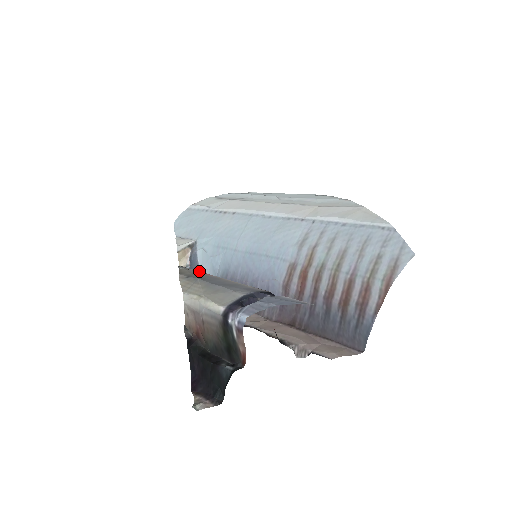
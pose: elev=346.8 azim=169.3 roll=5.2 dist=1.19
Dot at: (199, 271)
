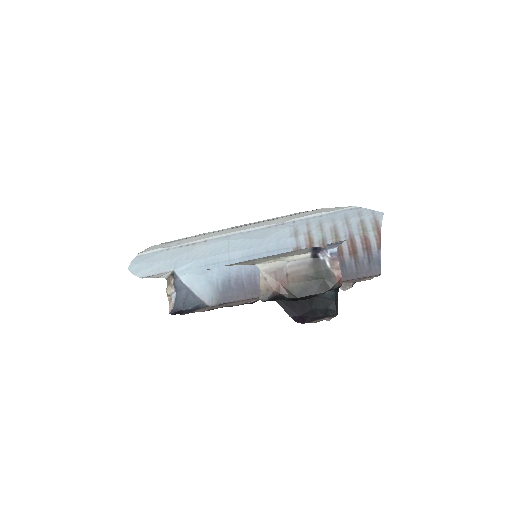
Dot at: occluded
